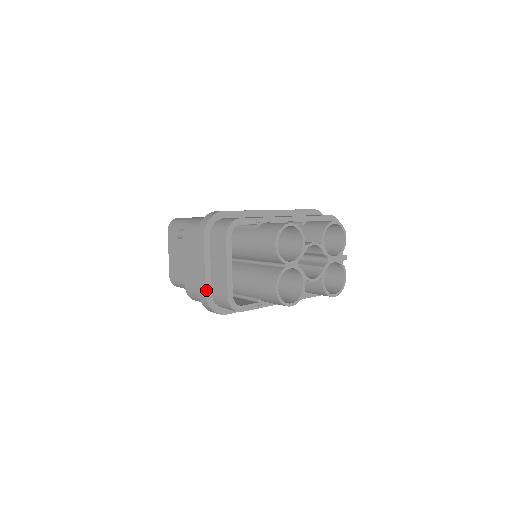
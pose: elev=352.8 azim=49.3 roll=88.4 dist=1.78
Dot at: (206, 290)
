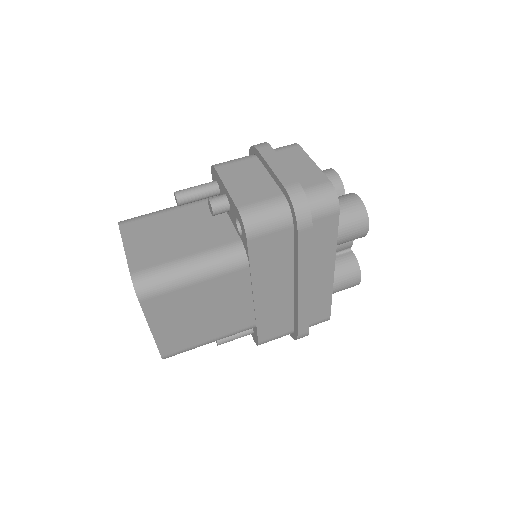
Dot at: (296, 181)
